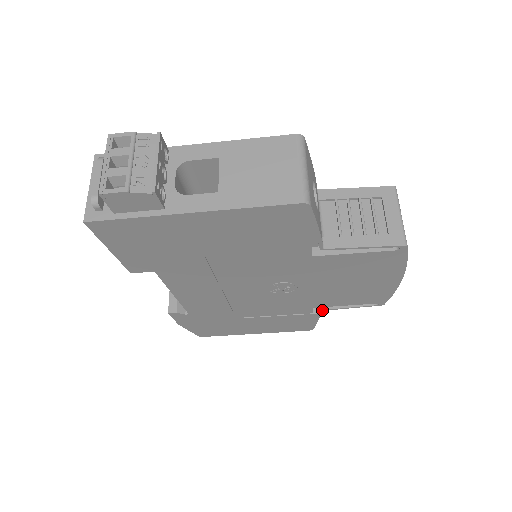
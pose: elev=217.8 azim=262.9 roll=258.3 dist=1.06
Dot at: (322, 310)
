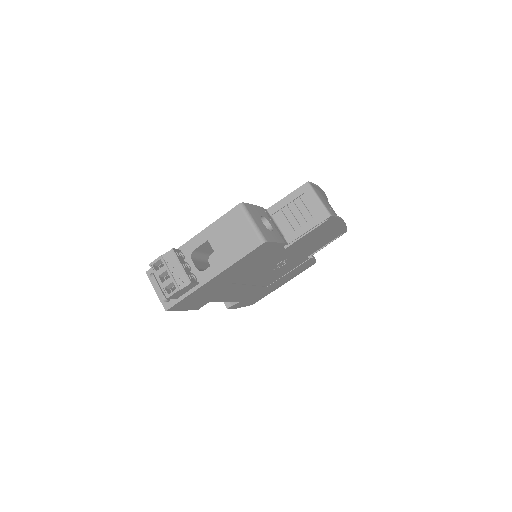
Dot at: occluded
